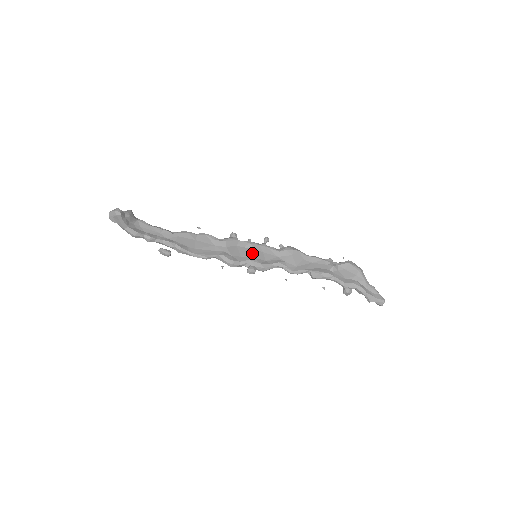
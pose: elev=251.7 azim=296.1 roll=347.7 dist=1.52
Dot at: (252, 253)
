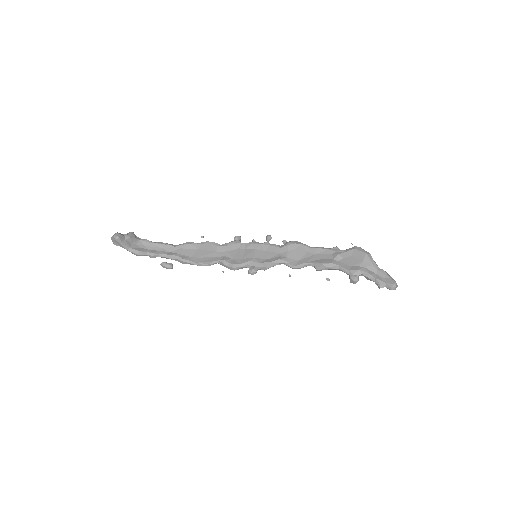
Dot at: (253, 253)
